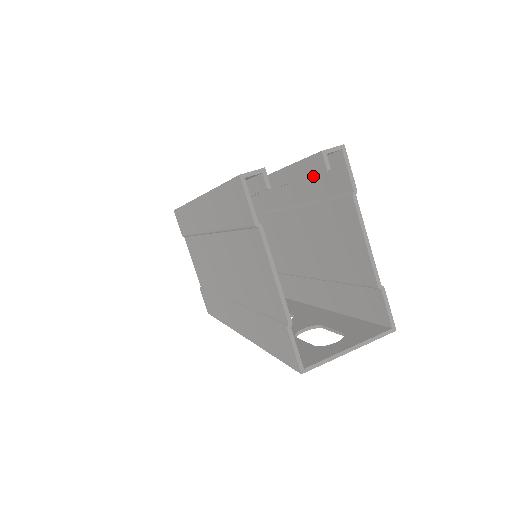
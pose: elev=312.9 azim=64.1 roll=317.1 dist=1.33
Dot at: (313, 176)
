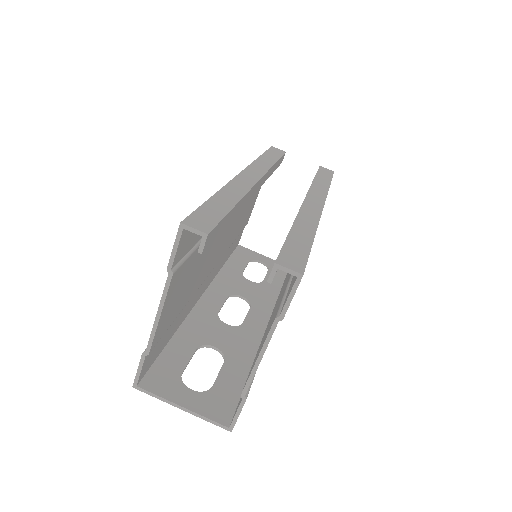
Dot at: occluded
